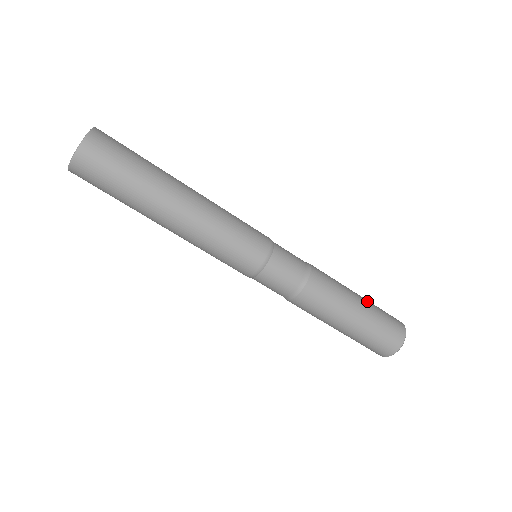
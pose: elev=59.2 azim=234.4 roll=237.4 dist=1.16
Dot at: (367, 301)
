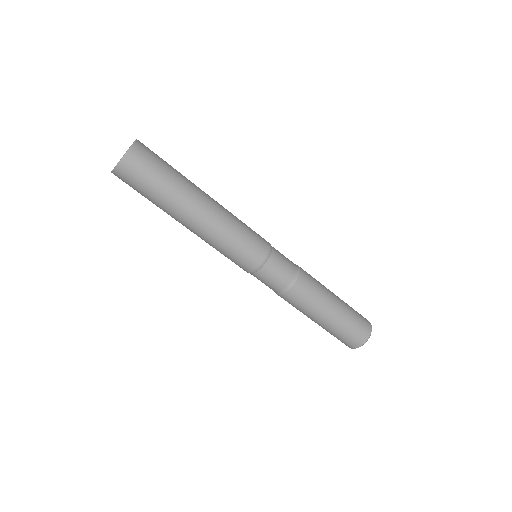
Dot at: occluded
